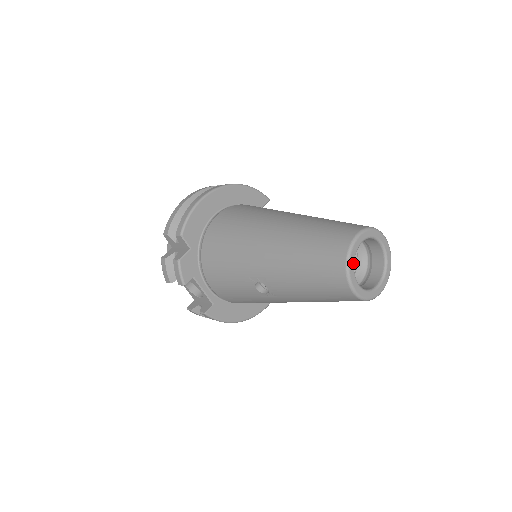
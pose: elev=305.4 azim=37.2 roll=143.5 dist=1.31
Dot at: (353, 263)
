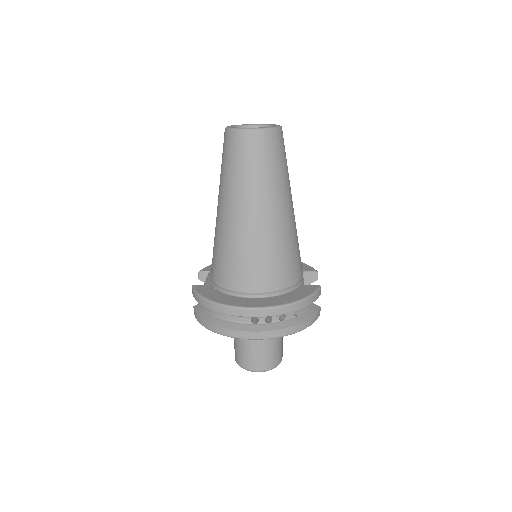
Dot at: (239, 125)
